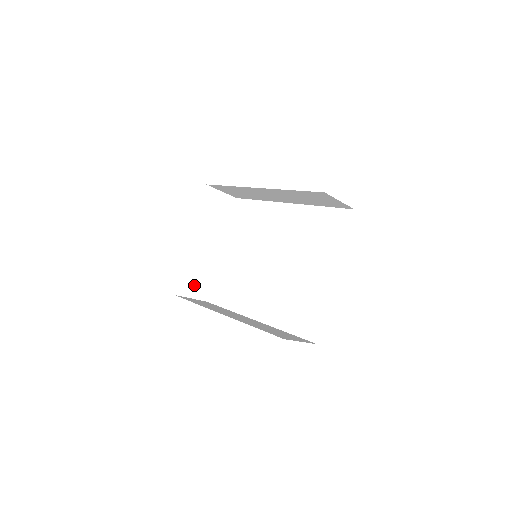
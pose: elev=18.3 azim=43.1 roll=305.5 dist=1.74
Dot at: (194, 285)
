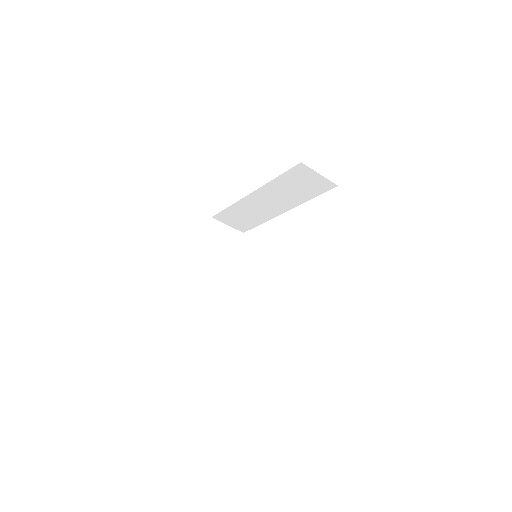
Dot at: (205, 311)
